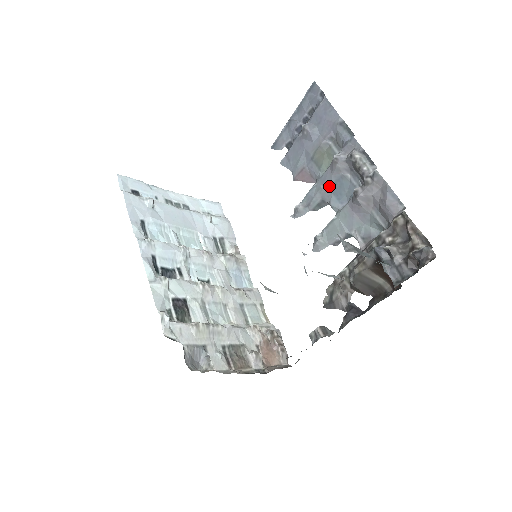
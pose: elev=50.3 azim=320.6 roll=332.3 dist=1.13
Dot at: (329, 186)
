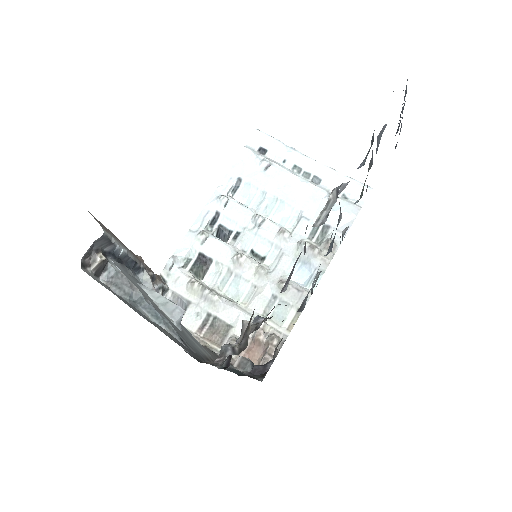
Dot at: occluded
